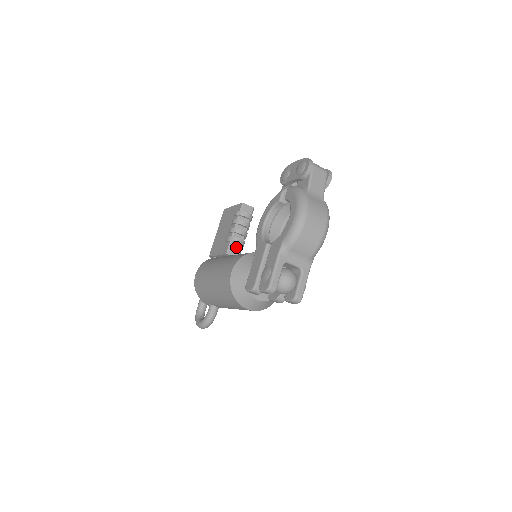
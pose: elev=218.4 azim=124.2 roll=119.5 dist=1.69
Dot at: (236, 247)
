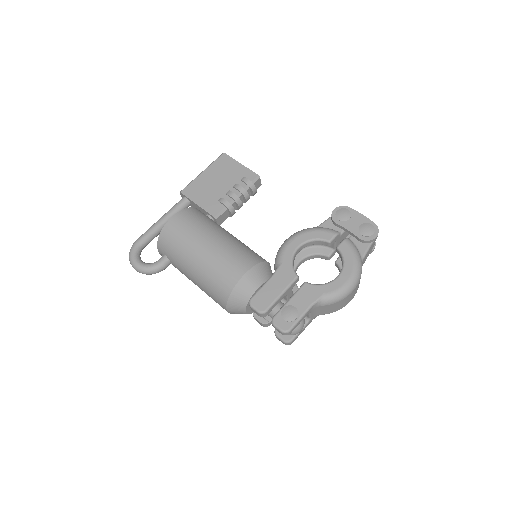
Dot at: (225, 215)
